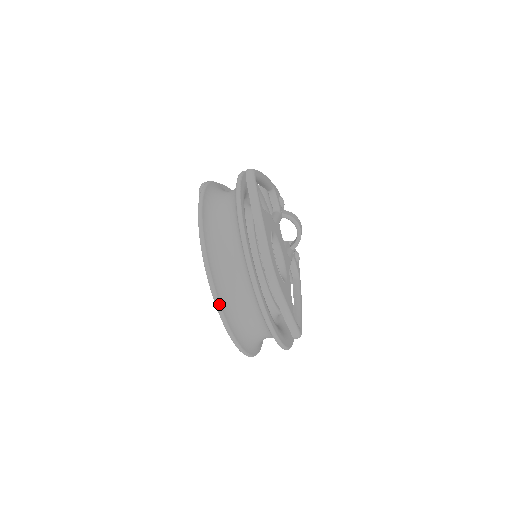
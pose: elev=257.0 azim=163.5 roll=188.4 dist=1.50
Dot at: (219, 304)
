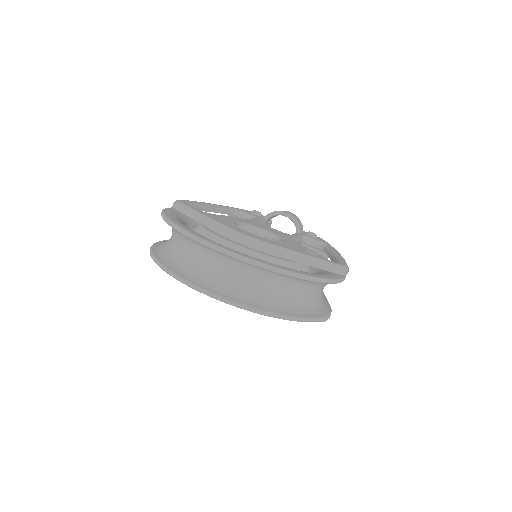
Dot at: (217, 296)
